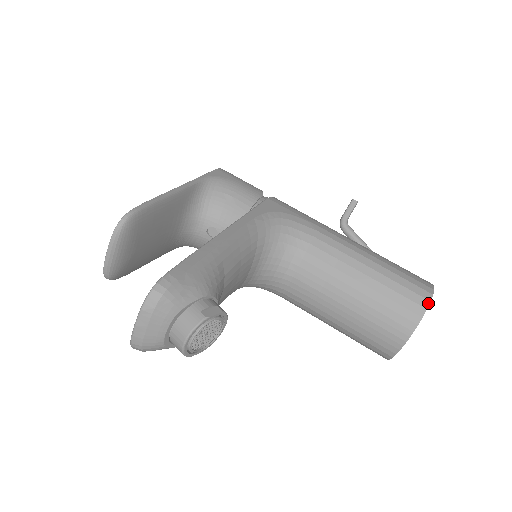
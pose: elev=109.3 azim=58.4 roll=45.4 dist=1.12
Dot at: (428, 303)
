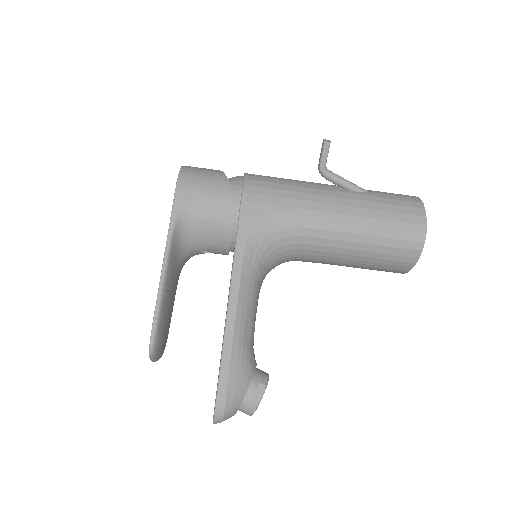
Dot at: (423, 245)
